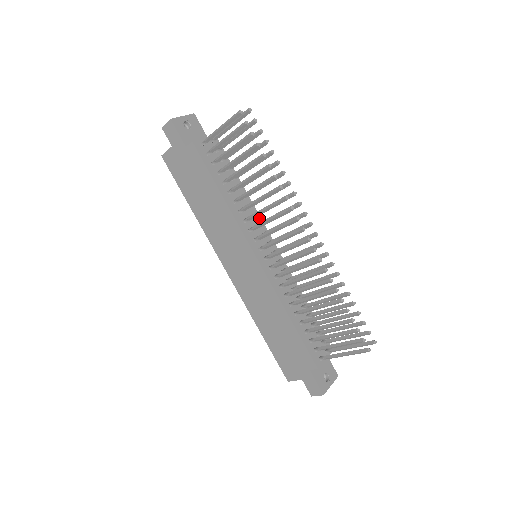
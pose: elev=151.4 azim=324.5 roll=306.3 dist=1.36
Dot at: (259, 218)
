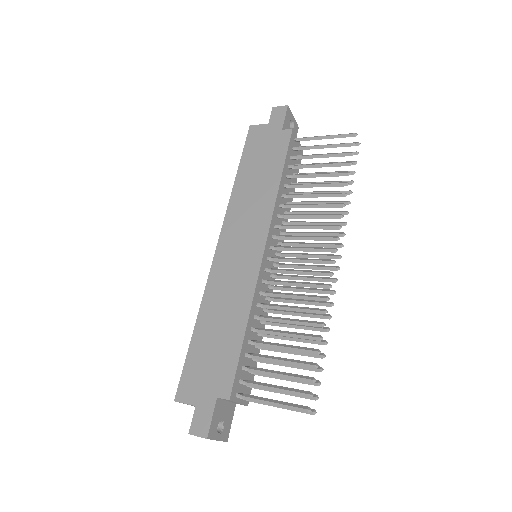
Dot at: (285, 231)
